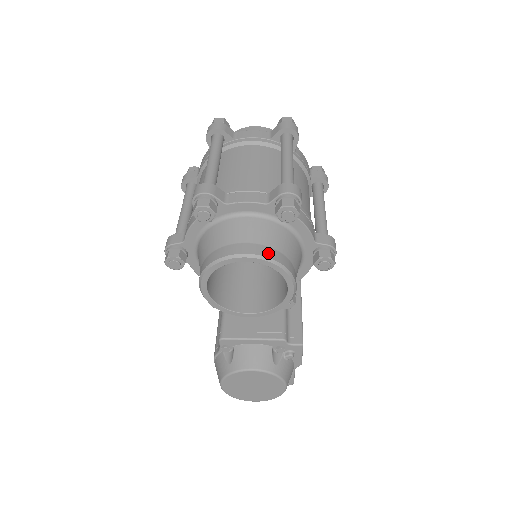
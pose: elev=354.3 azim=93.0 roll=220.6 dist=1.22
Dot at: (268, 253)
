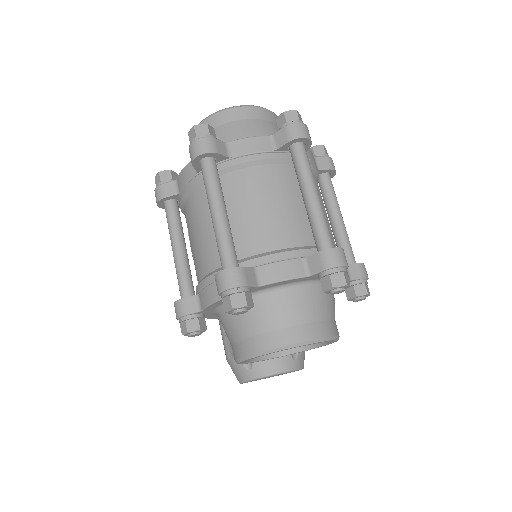
Dot at: (317, 332)
